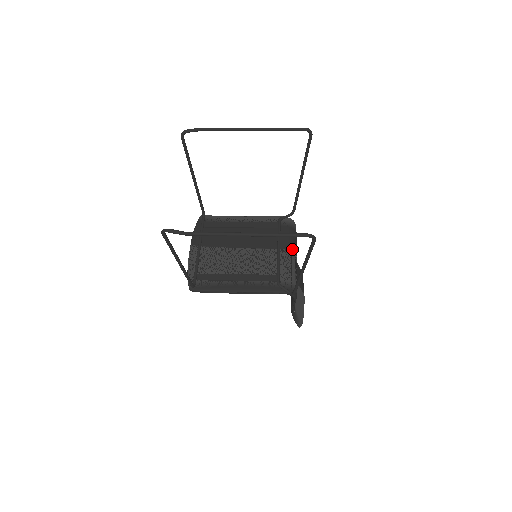
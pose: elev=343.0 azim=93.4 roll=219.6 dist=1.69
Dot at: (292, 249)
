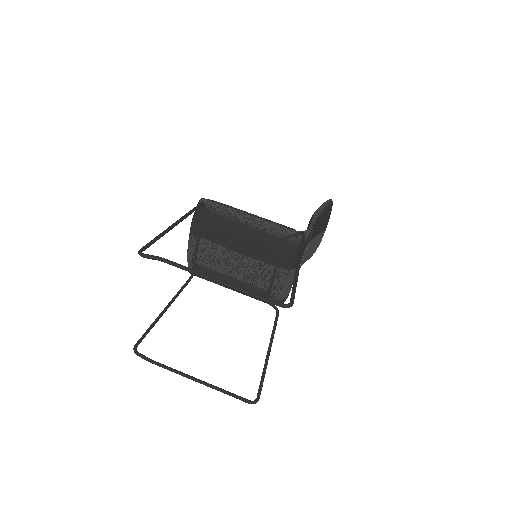
Dot at: (292, 267)
